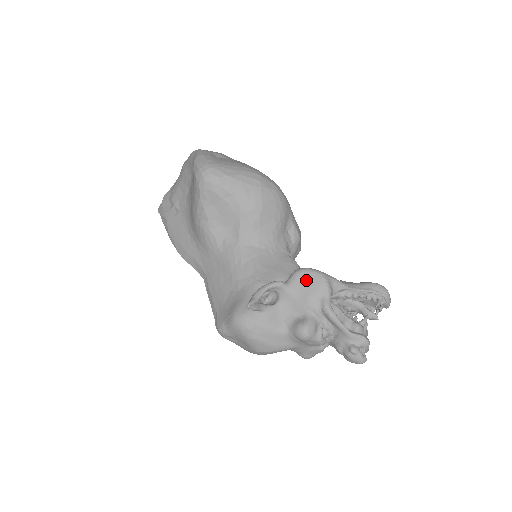
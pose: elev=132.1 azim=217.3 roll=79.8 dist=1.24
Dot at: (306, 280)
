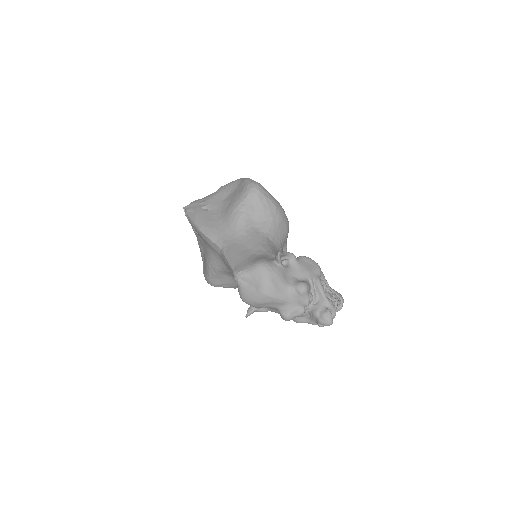
Dot at: (308, 262)
